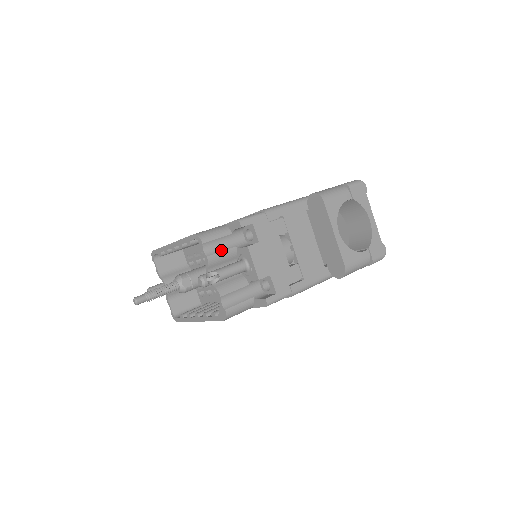
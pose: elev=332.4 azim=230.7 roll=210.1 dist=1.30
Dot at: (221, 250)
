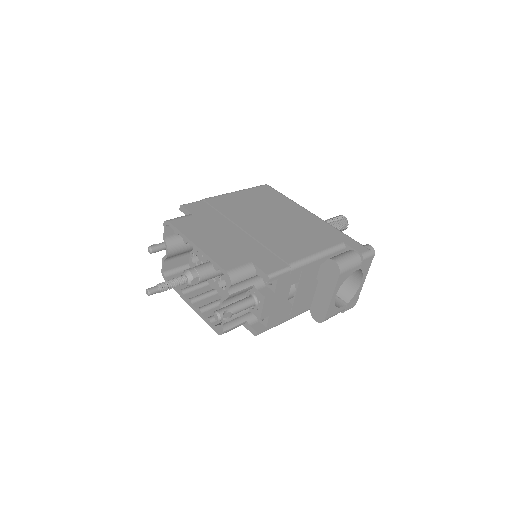
Dot at: (242, 288)
